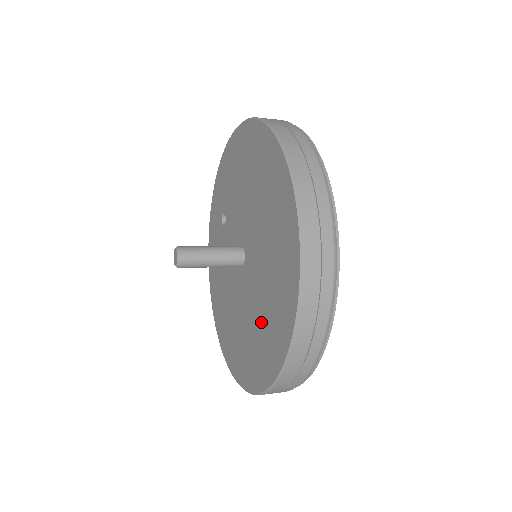
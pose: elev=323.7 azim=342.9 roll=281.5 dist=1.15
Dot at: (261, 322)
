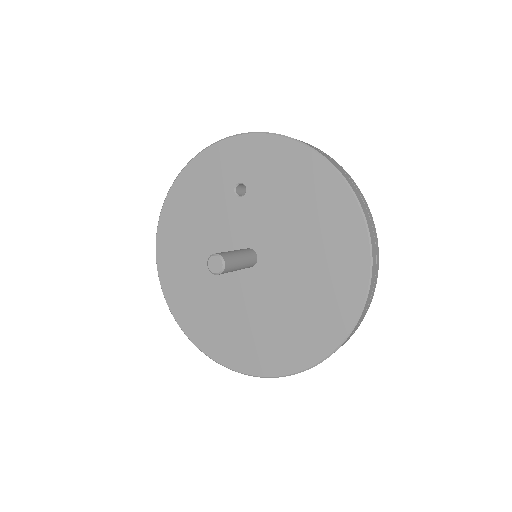
Dot at: (244, 328)
